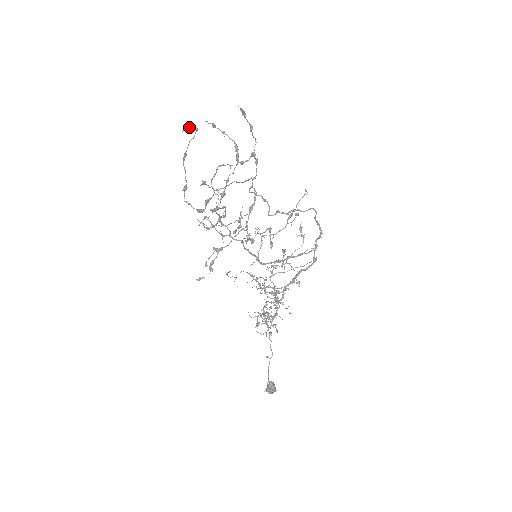
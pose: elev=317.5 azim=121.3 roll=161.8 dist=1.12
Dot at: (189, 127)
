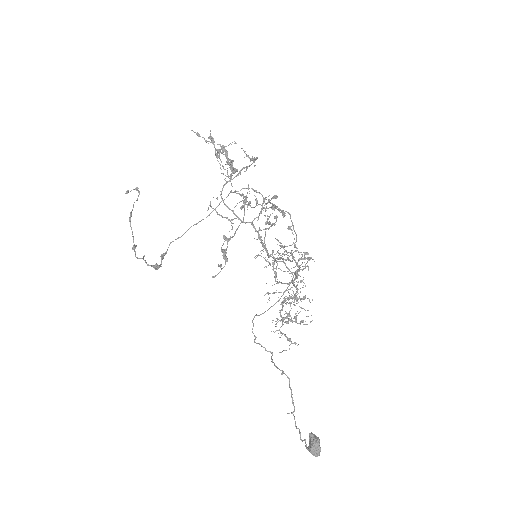
Dot at: occluded
